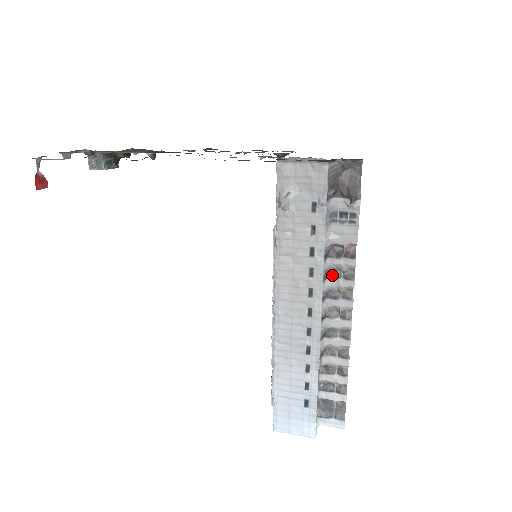
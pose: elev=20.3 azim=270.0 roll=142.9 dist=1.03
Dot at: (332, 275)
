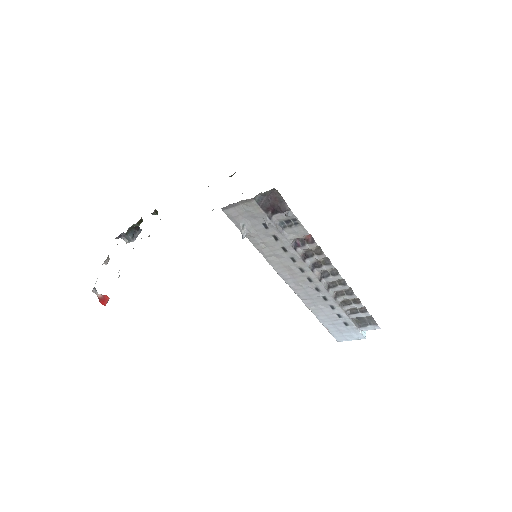
Dot at: (308, 256)
